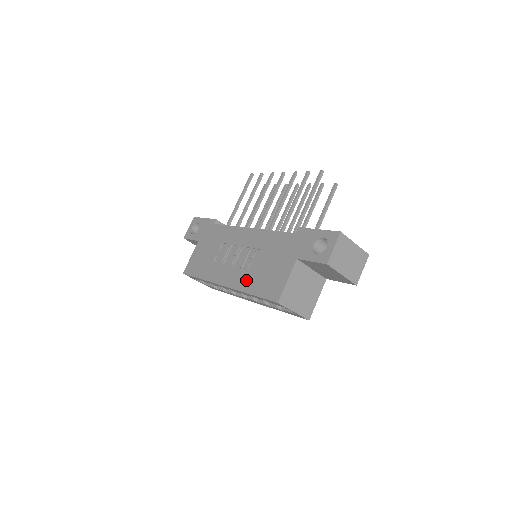
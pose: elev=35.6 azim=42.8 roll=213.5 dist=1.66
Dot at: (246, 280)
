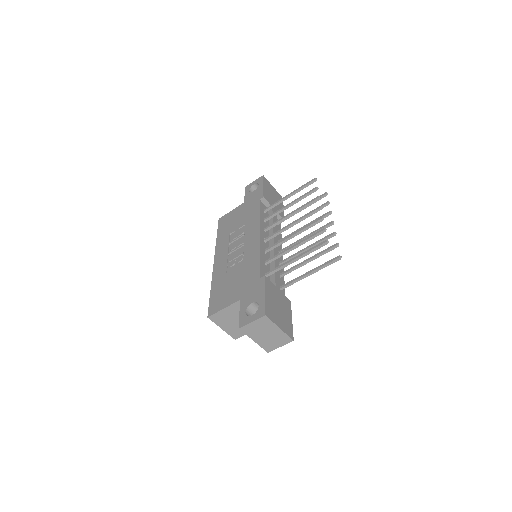
Dot at: (220, 276)
